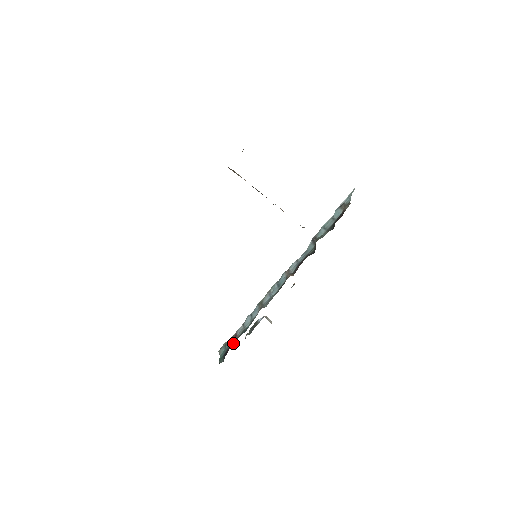
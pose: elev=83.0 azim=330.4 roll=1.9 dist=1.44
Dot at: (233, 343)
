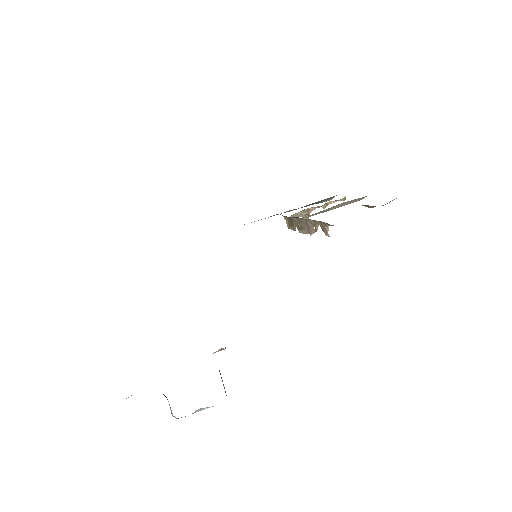
Dot at: occluded
